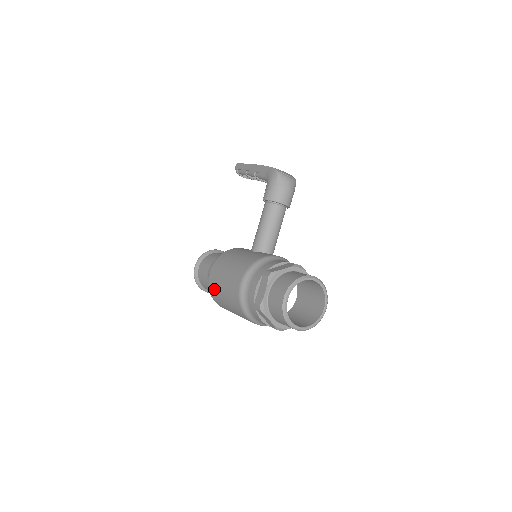
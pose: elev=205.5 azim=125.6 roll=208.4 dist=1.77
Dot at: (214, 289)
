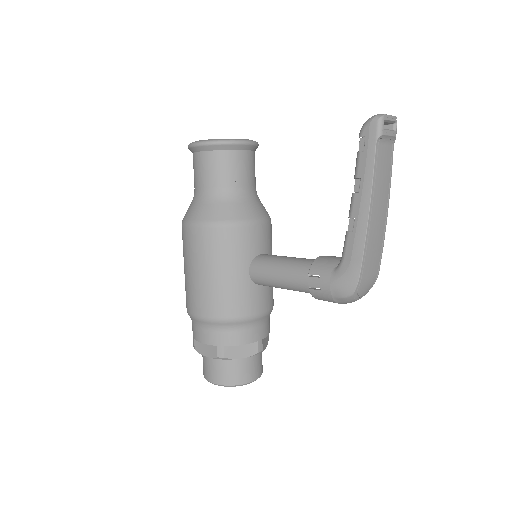
Dot at: (183, 244)
